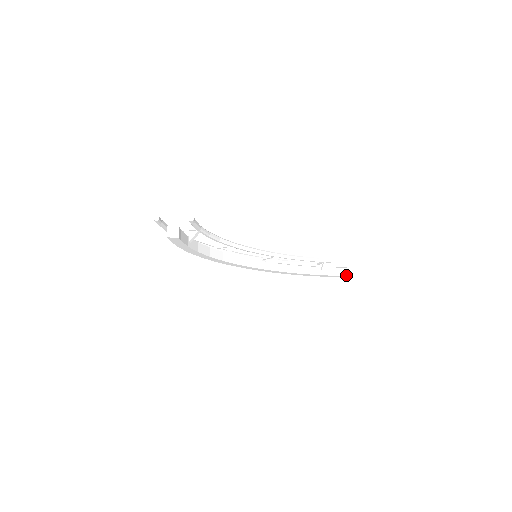
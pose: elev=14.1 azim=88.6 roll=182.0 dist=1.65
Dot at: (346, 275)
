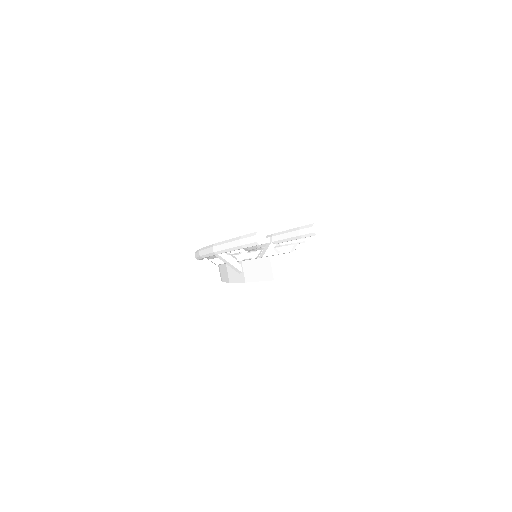
Dot at: (310, 256)
